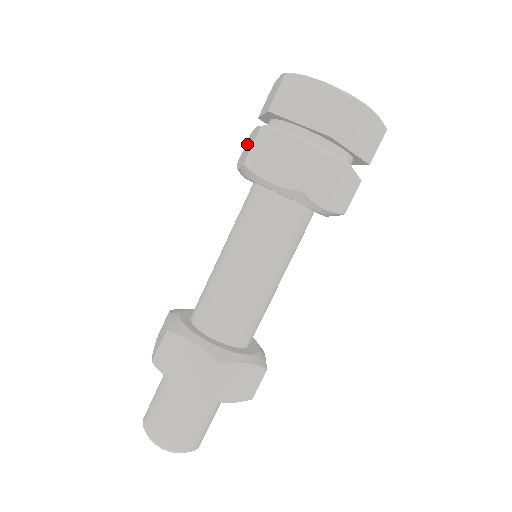
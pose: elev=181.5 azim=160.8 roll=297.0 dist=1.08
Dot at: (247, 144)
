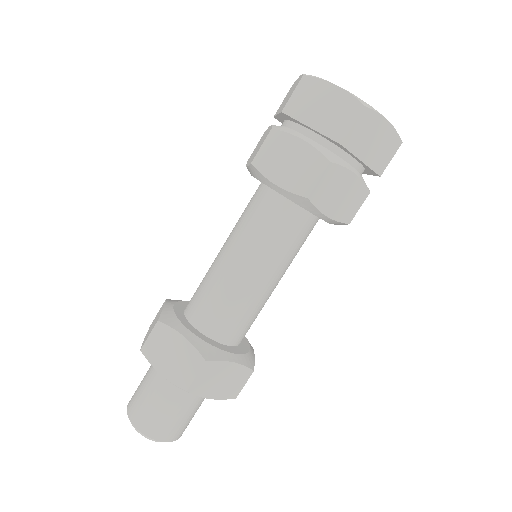
Dot at: (279, 151)
